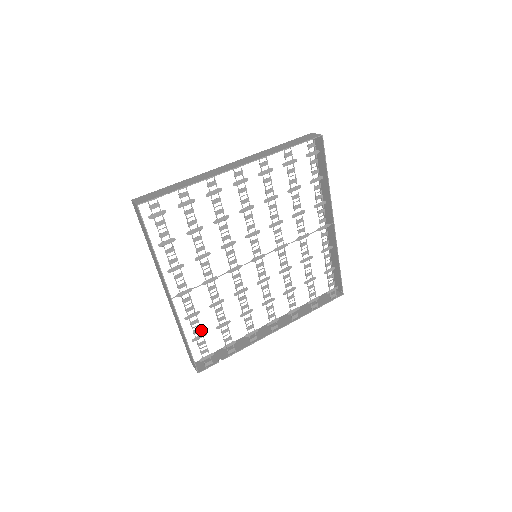
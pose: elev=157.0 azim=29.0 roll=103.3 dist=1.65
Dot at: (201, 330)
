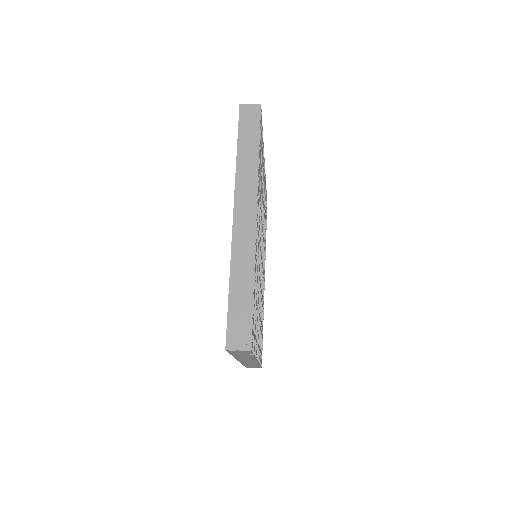
Dot at: occluded
